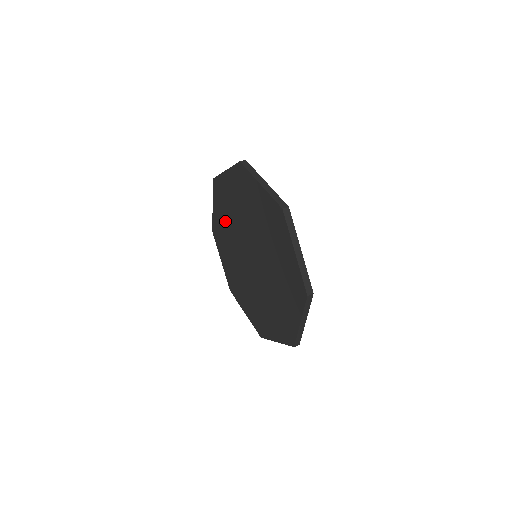
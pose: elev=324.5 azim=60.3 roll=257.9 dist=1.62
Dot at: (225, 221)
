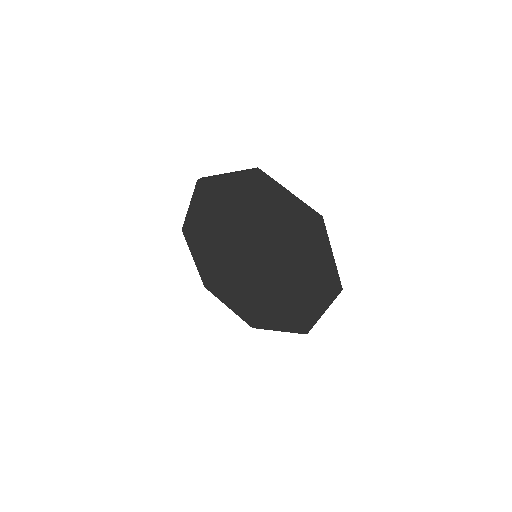
Dot at: (211, 223)
